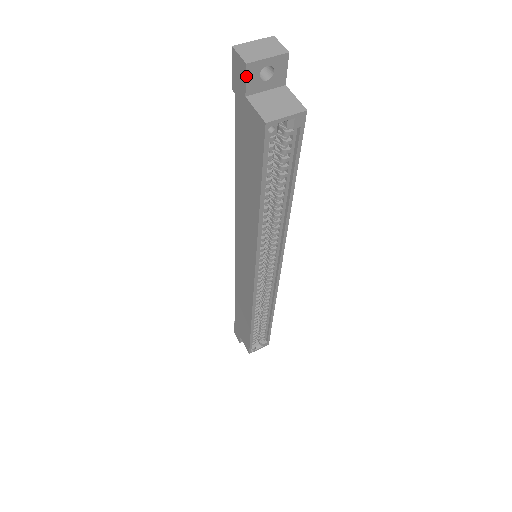
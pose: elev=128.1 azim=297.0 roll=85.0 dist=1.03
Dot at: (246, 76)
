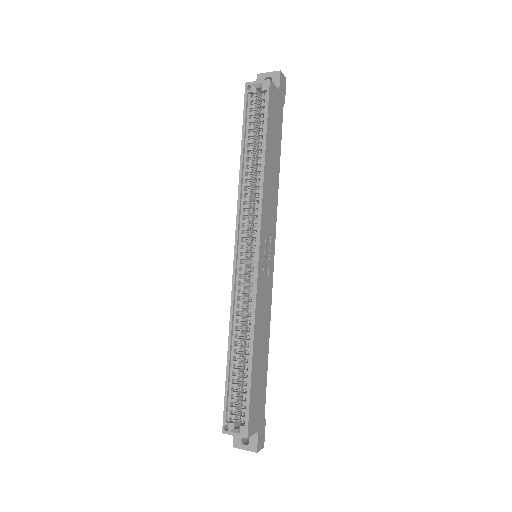
Dot at: occluded
